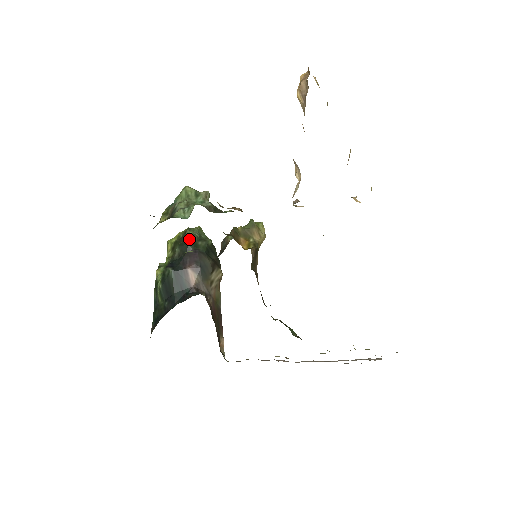
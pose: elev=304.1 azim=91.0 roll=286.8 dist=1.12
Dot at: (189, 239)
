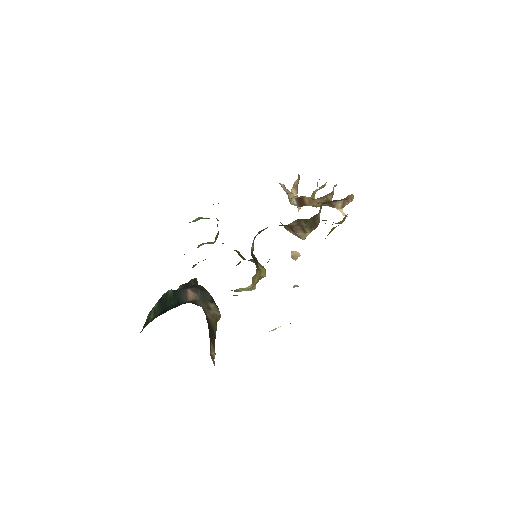
Dot at: (193, 280)
